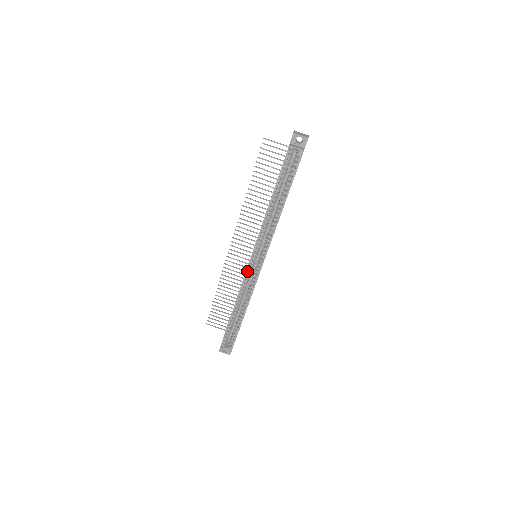
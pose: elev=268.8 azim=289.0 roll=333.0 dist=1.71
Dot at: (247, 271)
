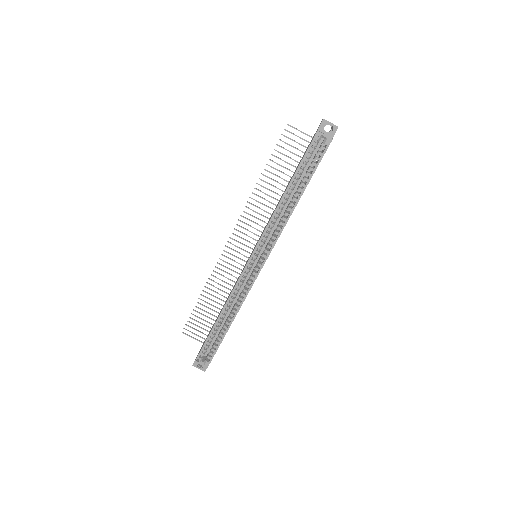
Dot at: (244, 271)
